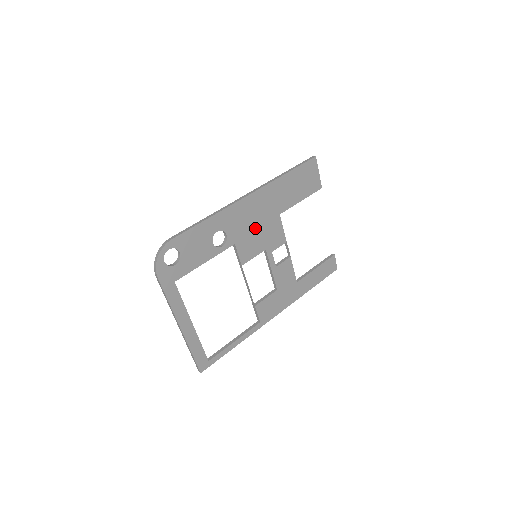
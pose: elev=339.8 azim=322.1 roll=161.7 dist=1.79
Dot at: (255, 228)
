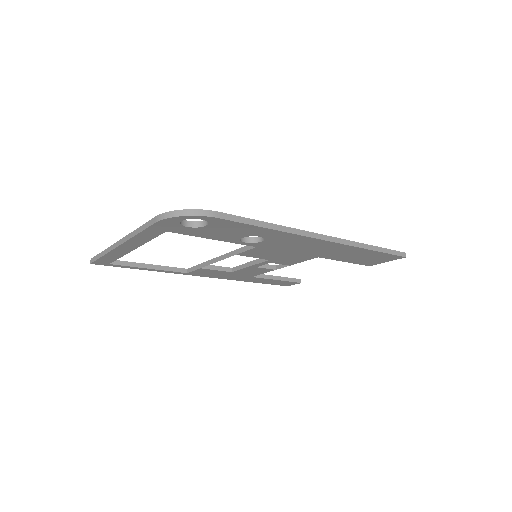
Dot at: (288, 251)
